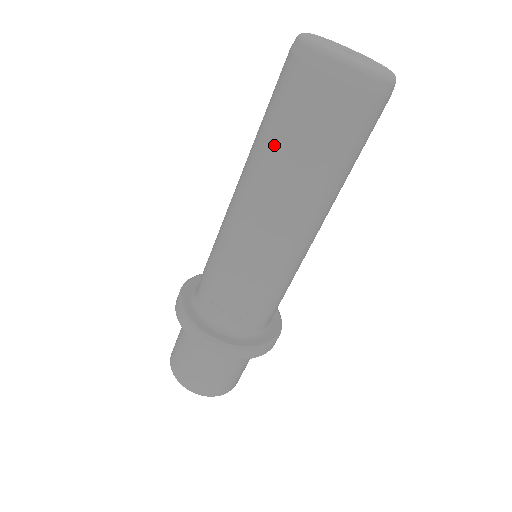
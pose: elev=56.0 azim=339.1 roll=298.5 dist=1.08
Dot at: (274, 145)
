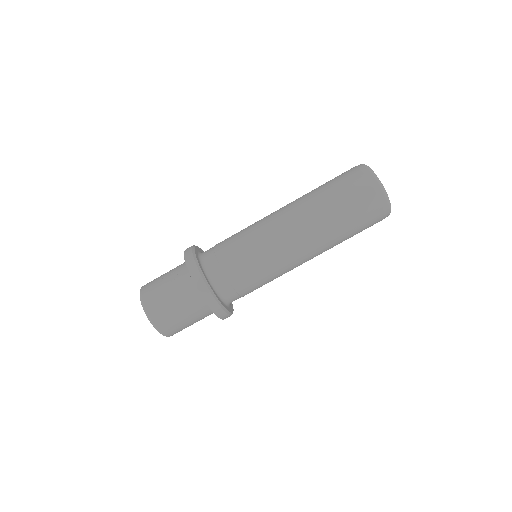
Dot at: (337, 223)
